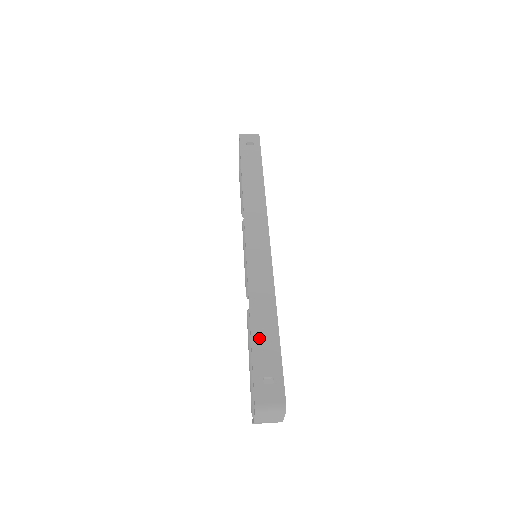
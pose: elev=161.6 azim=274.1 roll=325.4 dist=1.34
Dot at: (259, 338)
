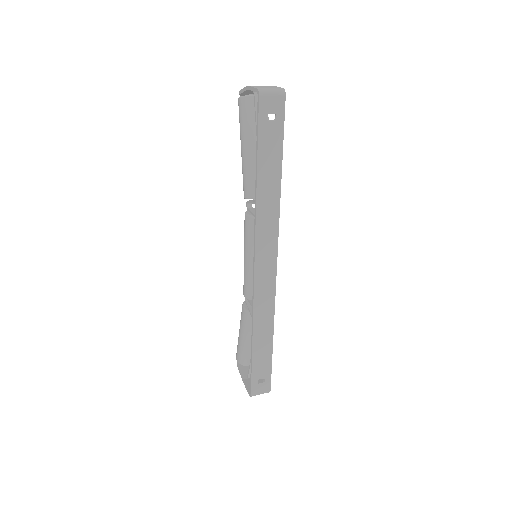
Dot at: (258, 356)
